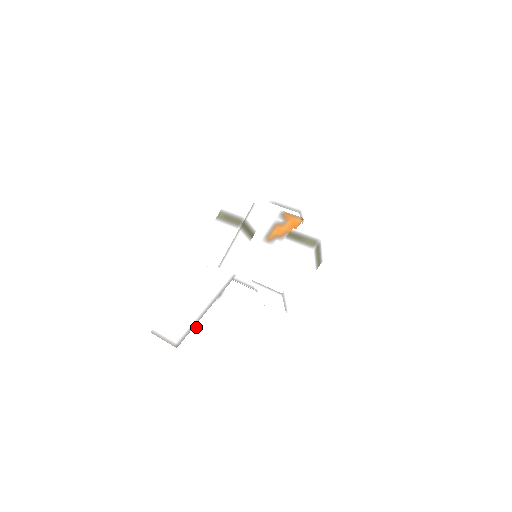
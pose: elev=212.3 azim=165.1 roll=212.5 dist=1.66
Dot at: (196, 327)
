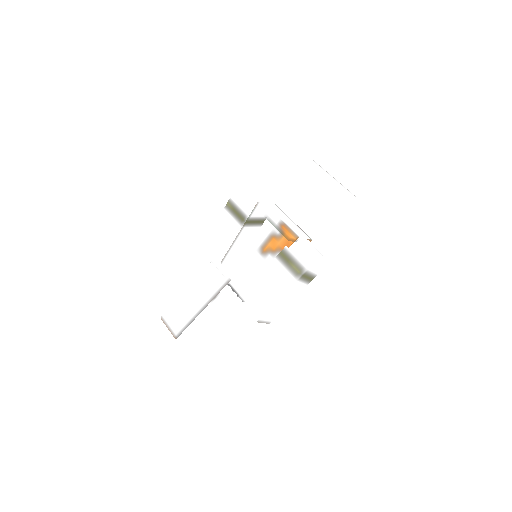
Dot at: (193, 323)
